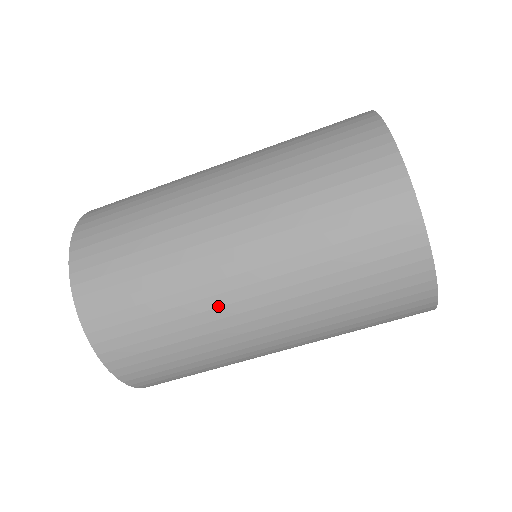
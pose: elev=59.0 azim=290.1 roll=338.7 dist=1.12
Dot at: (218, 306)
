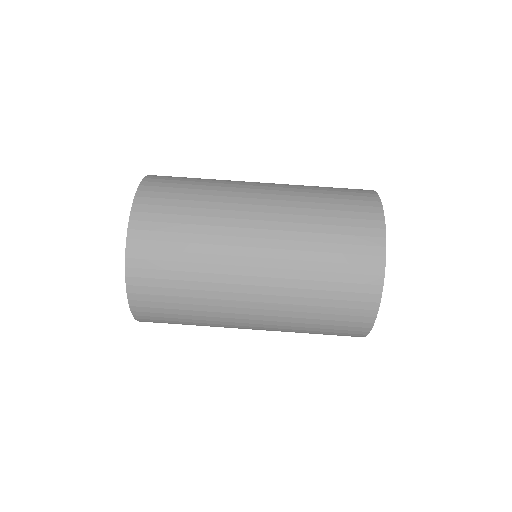
Dot at: (238, 192)
